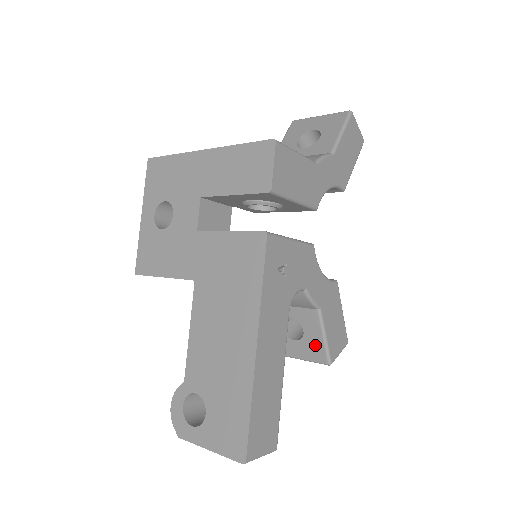
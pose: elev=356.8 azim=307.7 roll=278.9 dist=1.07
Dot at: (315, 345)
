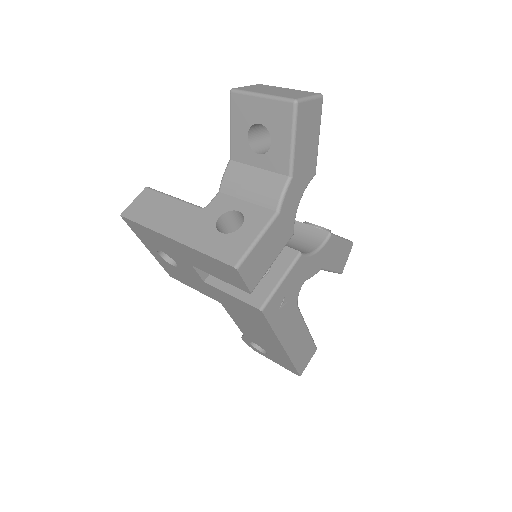
Dot at: occluded
